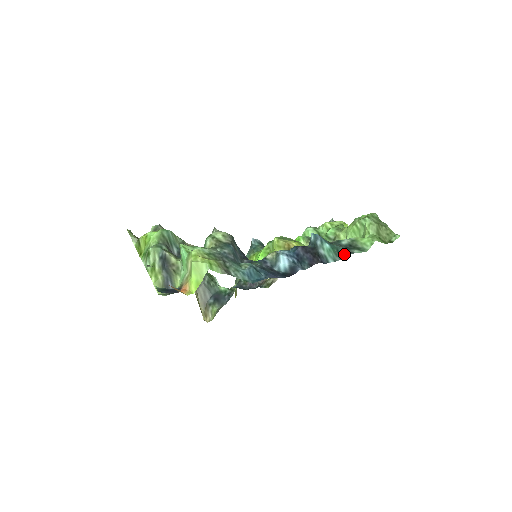
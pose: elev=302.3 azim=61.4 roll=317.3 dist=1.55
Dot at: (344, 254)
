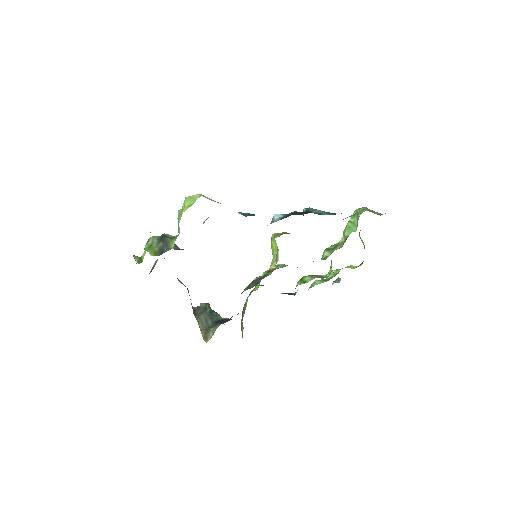
Dot at: occluded
